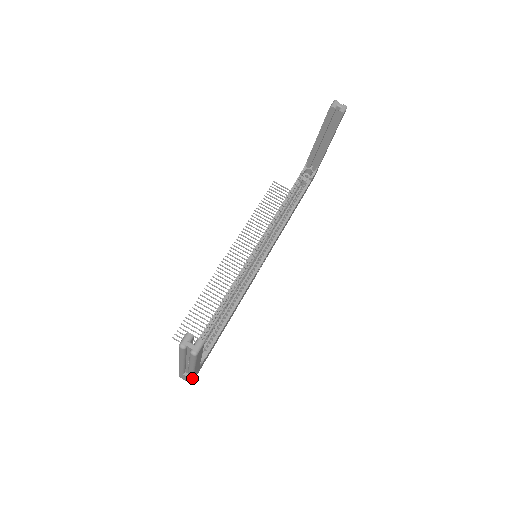
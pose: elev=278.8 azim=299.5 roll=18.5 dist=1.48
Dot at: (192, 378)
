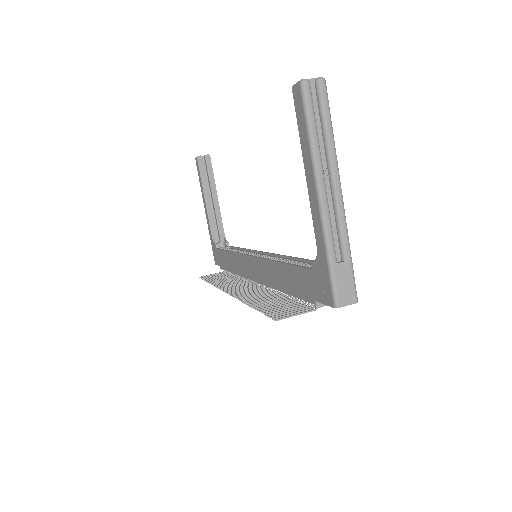
Dot at: (350, 257)
